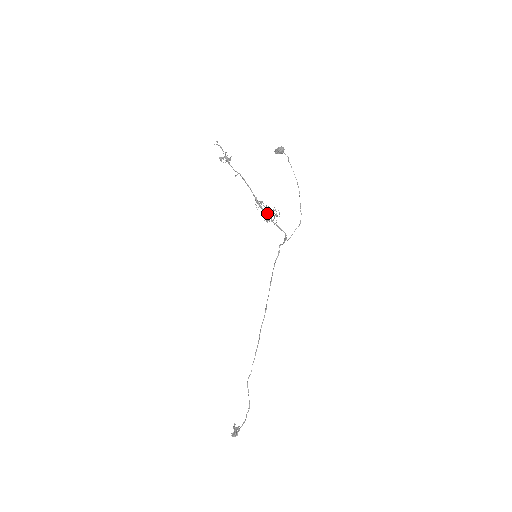
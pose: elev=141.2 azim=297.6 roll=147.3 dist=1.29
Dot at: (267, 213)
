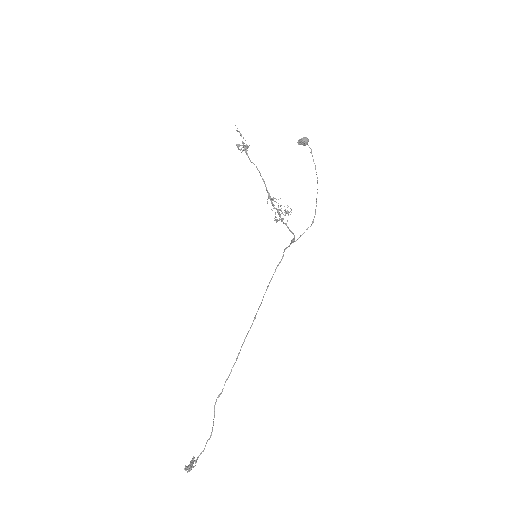
Dot at: (278, 211)
